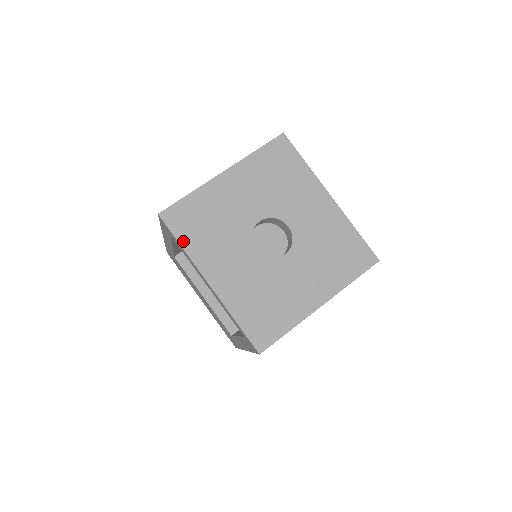
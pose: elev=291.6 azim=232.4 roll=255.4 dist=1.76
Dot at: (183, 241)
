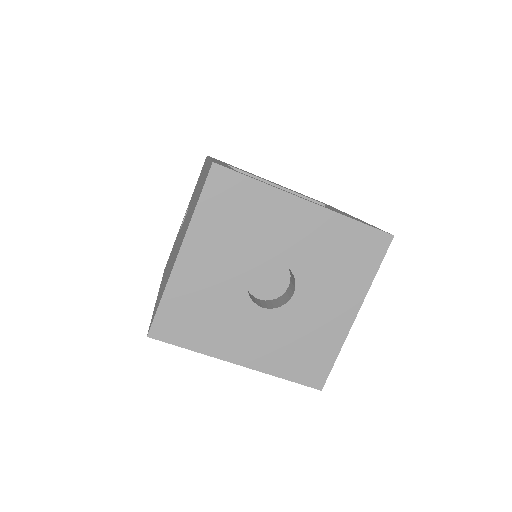
Dot at: (189, 345)
